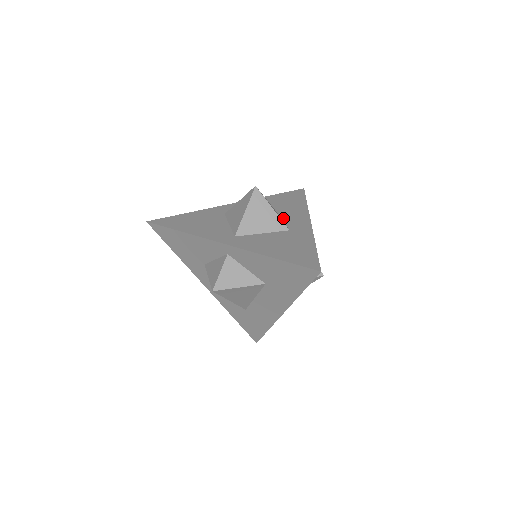
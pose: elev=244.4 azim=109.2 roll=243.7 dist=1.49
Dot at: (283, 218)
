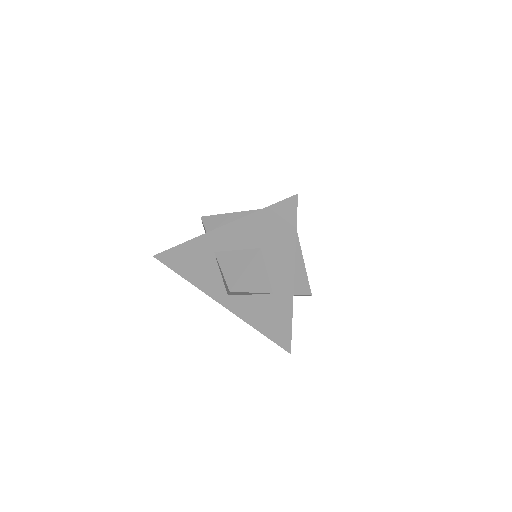
Dot at: (268, 270)
